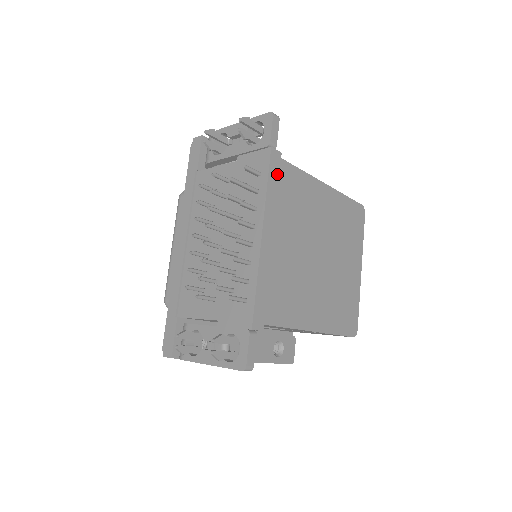
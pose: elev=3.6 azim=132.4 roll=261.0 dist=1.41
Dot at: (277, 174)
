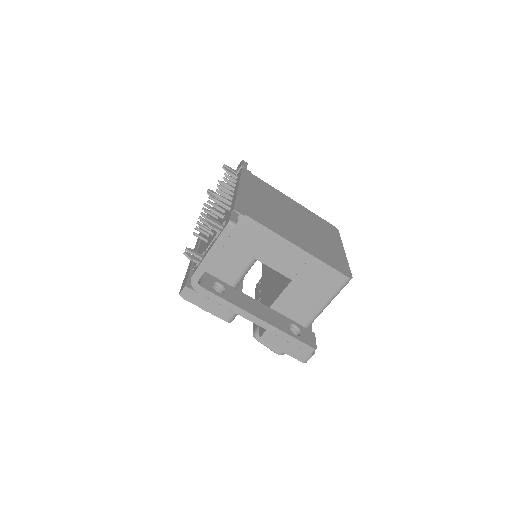
Dot at: (248, 176)
